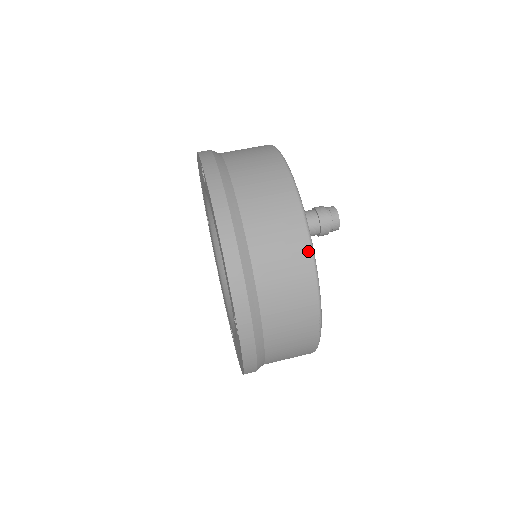
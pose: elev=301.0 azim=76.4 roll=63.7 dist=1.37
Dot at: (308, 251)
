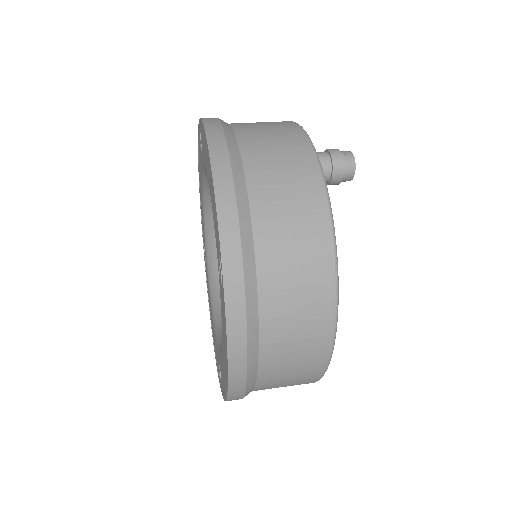
Dot at: (317, 174)
